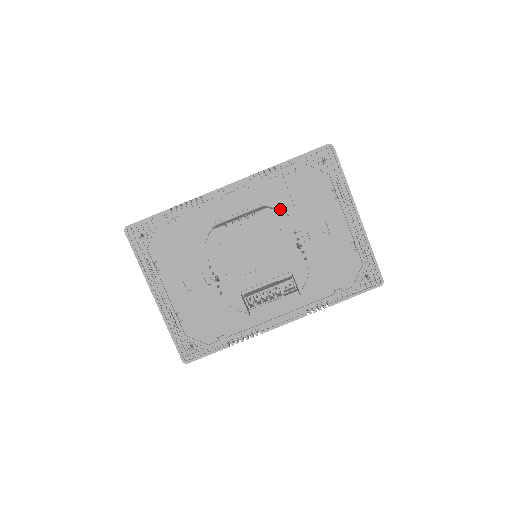
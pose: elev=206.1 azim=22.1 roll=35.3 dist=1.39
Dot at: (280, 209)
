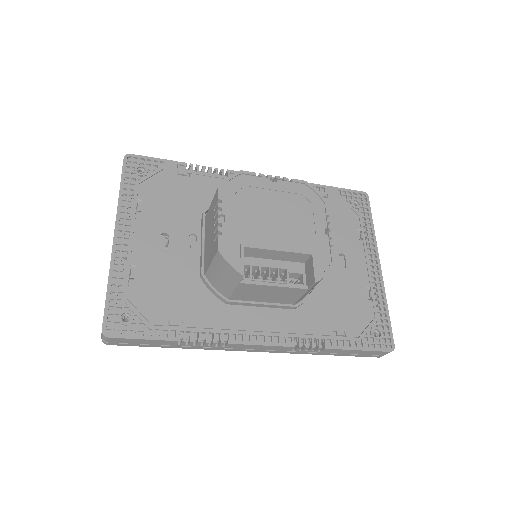
Dot at: occluded
